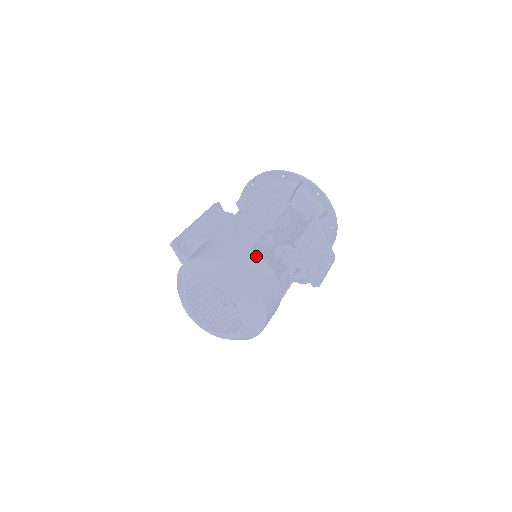
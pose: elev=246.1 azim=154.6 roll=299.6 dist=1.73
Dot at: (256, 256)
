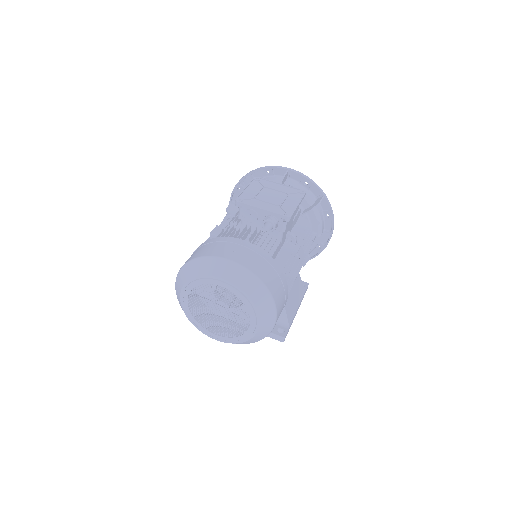
Dot at: (213, 240)
